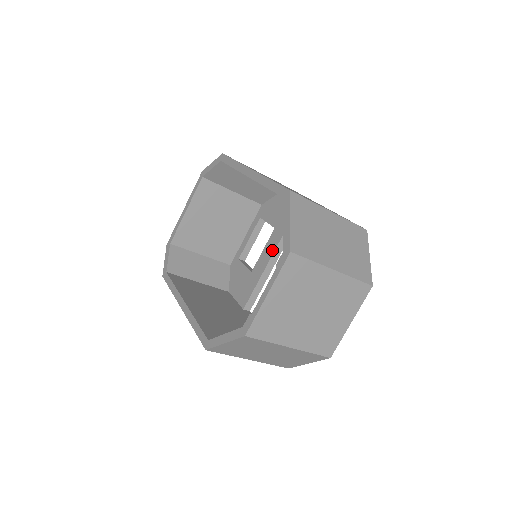
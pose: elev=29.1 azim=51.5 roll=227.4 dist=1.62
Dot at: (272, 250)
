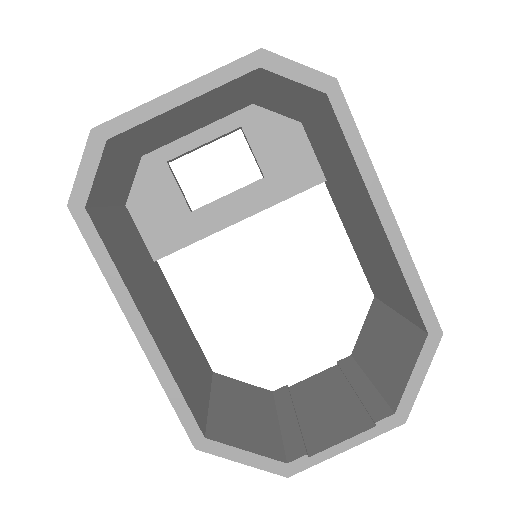
Dot at: (247, 212)
